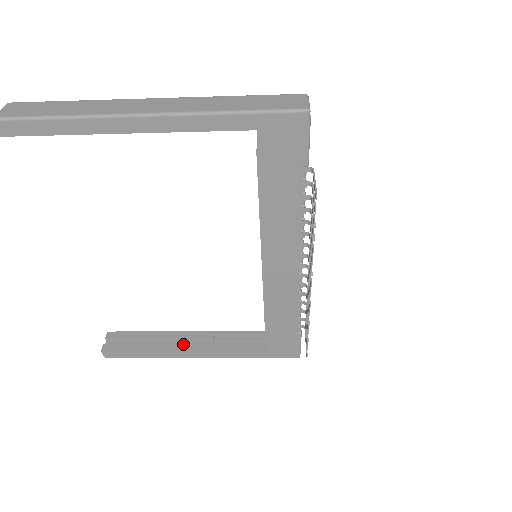
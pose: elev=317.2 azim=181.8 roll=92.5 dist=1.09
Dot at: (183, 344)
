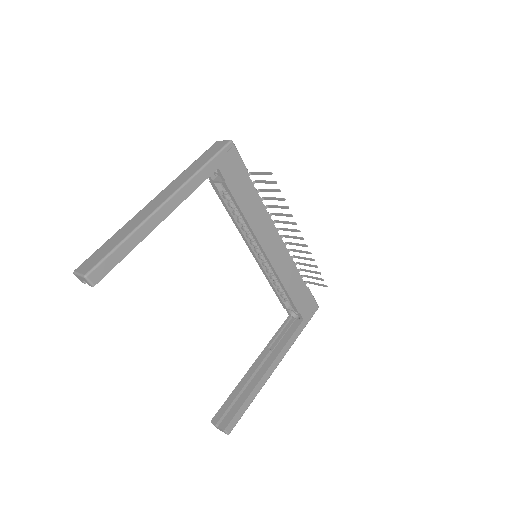
Dot at: (260, 370)
